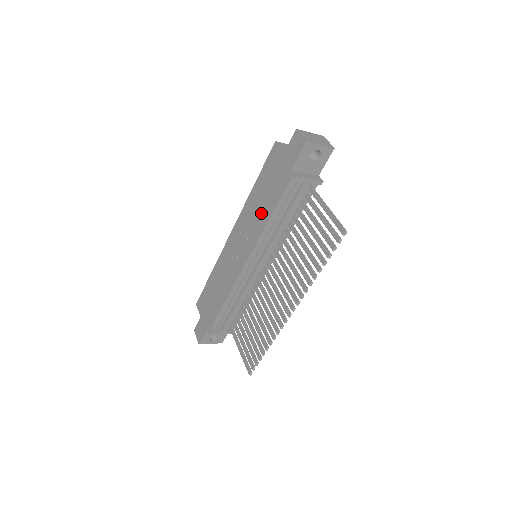
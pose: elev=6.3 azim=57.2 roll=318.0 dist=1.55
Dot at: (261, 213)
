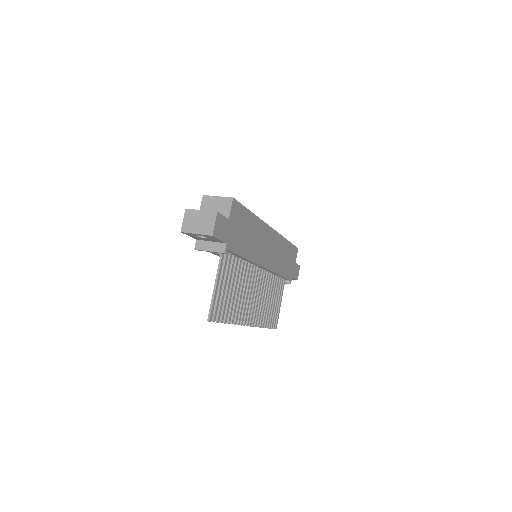
Dot at: occluded
